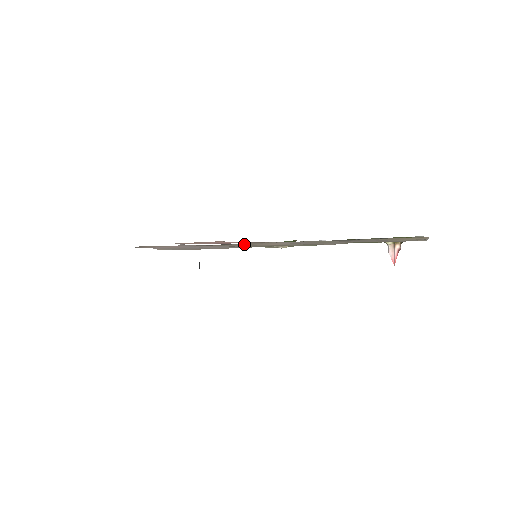
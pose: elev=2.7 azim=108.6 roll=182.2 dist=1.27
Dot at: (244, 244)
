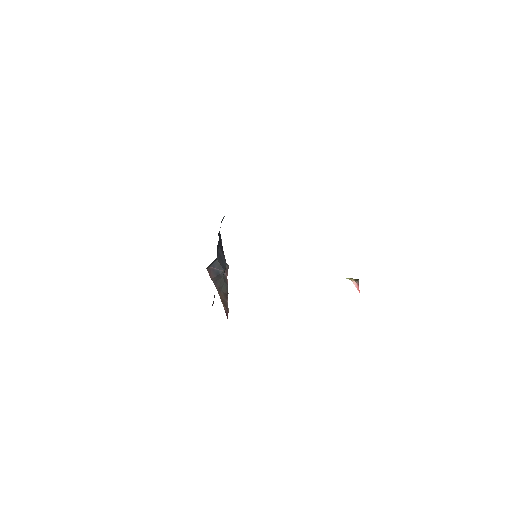
Dot at: occluded
